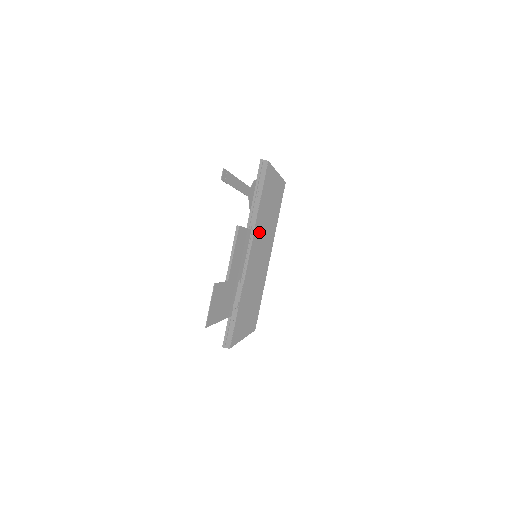
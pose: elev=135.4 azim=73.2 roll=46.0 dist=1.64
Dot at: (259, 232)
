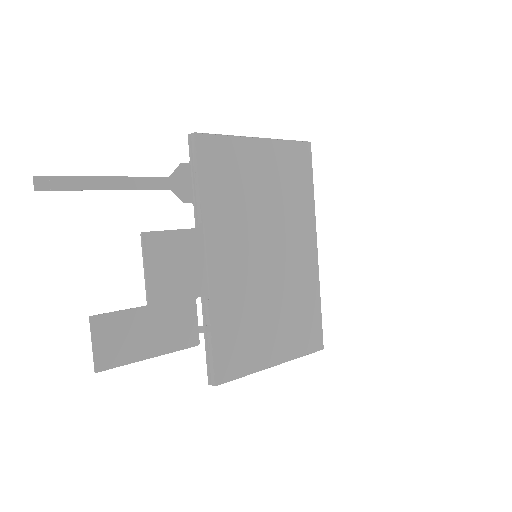
Dot at: (231, 226)
